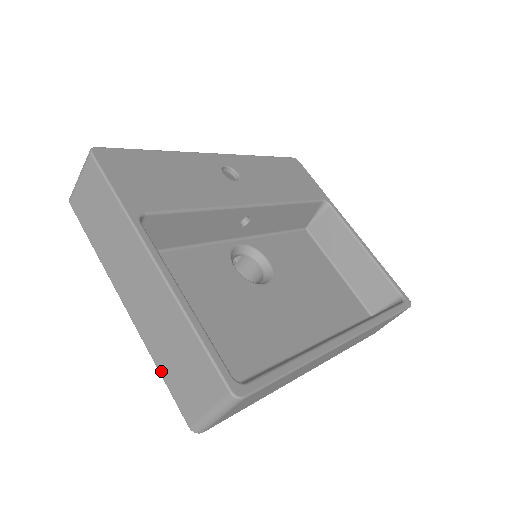
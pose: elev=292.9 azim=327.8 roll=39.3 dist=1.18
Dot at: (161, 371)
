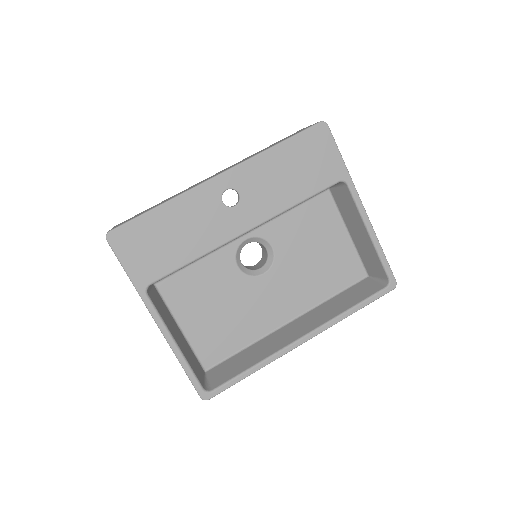
Dot at: occluded
